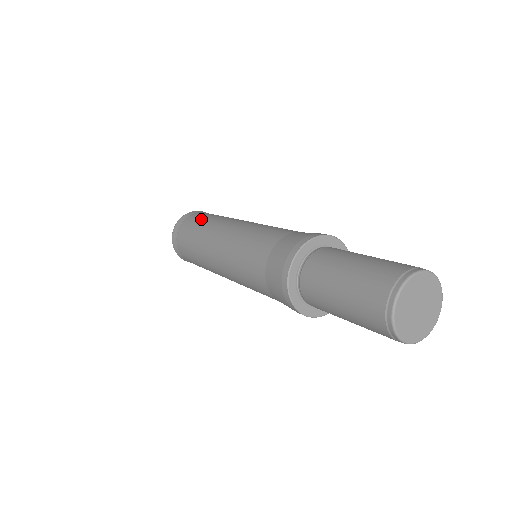
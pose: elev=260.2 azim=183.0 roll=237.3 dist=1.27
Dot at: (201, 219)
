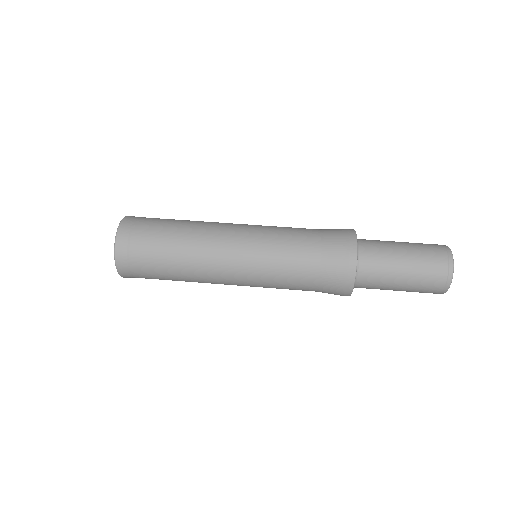
Dot at: (164, 233)
